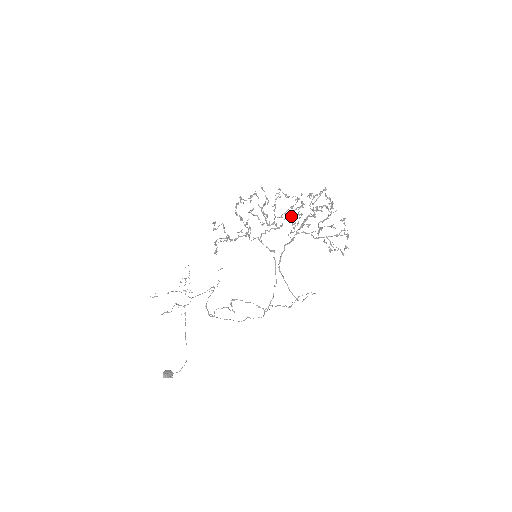
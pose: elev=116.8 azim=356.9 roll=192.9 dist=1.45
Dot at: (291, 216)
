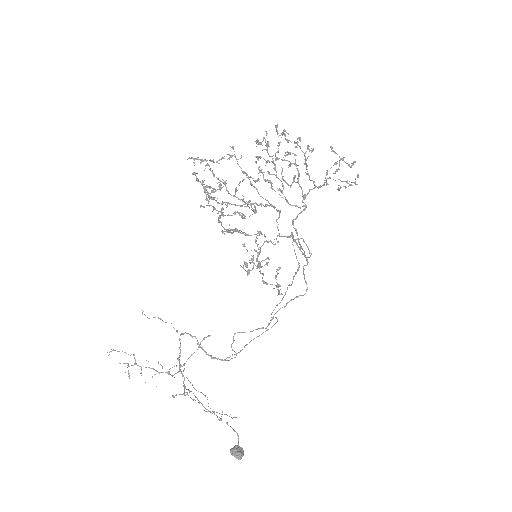
Dot at: occluded
